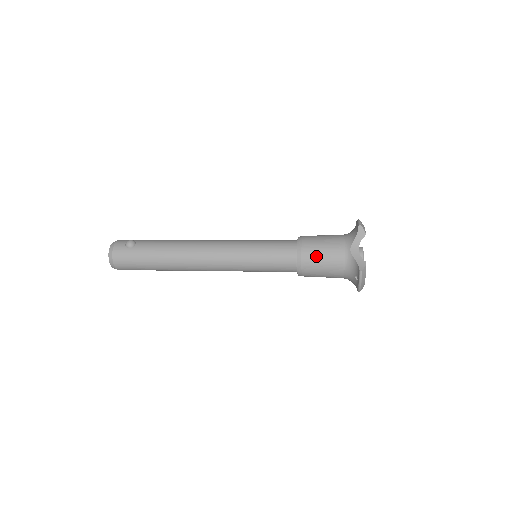
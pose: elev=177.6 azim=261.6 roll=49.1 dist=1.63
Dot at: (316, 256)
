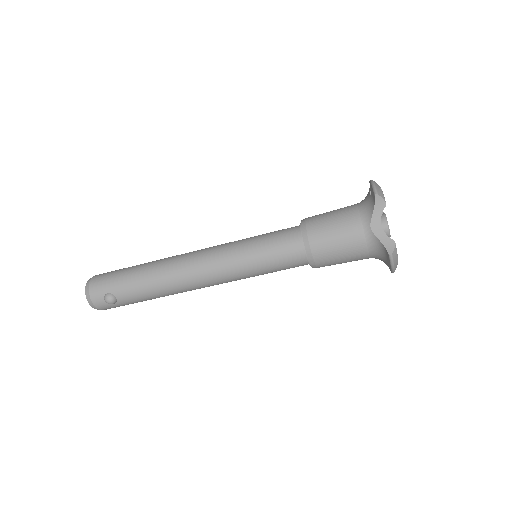
Dot at: occluded
